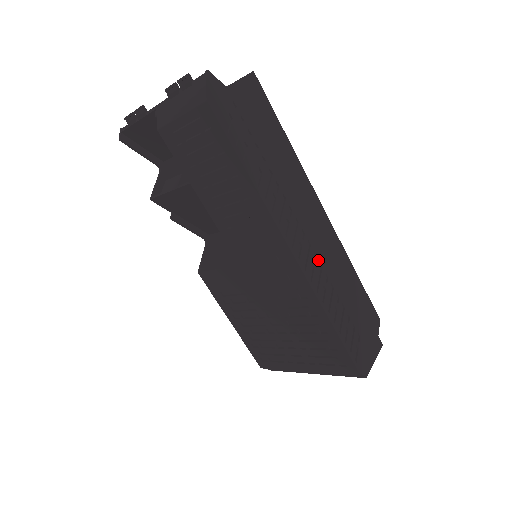
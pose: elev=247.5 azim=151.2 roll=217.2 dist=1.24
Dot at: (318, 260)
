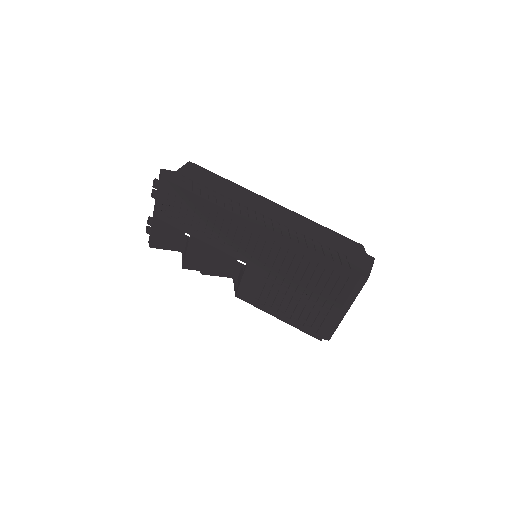
Dot at: (282, 225)
